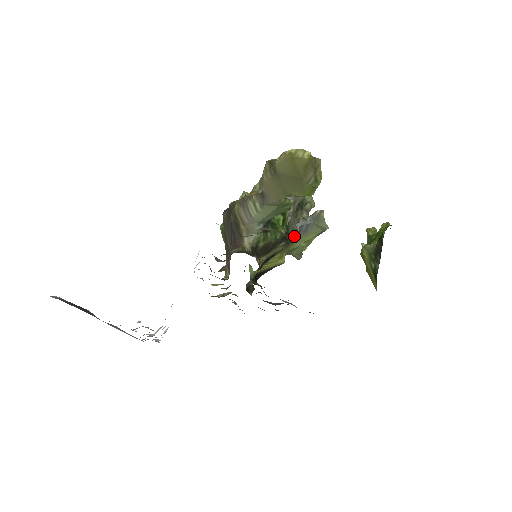
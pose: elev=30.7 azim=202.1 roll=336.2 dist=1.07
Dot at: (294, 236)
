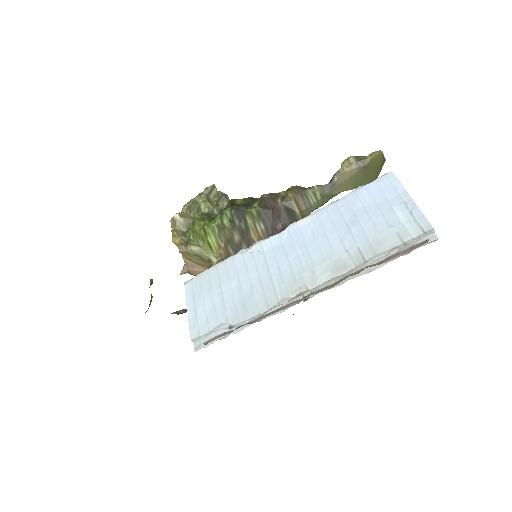
Dot at: occluded
